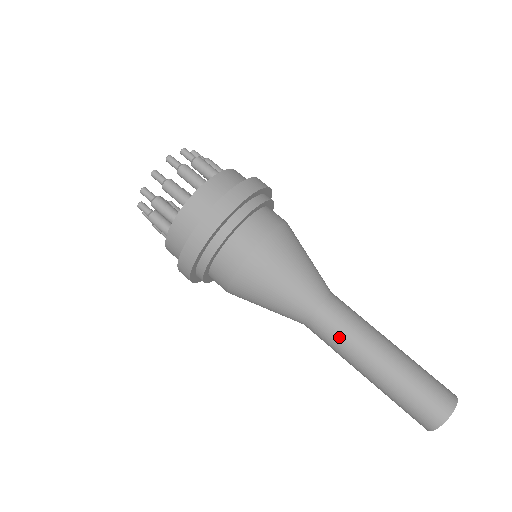
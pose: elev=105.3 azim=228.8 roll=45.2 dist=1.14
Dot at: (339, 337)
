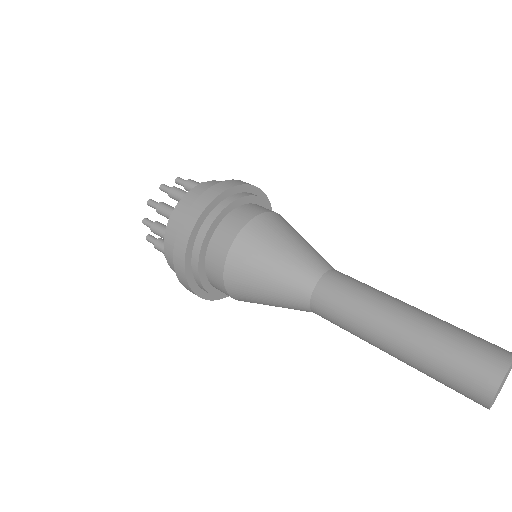
Dot at: (344, 311)
